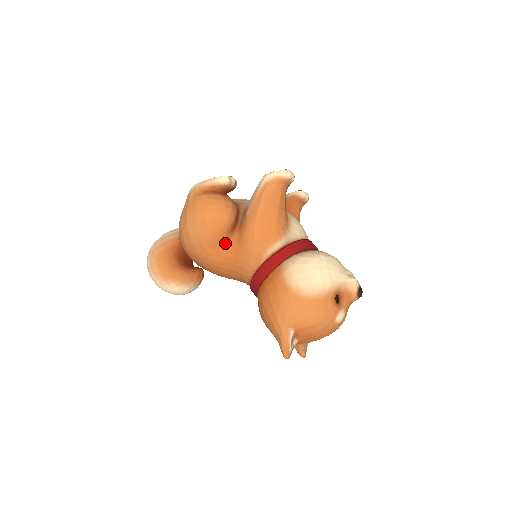
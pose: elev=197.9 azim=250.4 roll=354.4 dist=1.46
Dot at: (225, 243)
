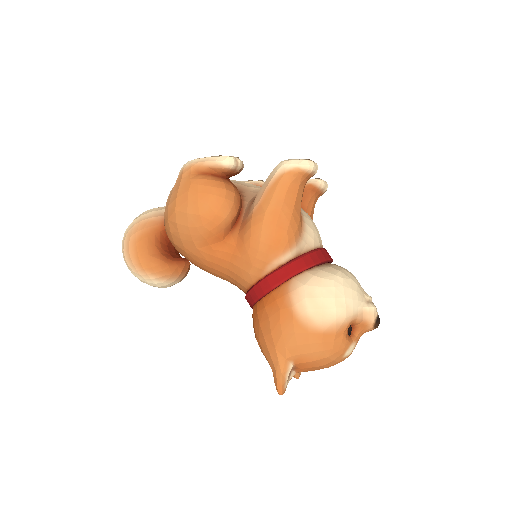
Dot at: (221, 243)
